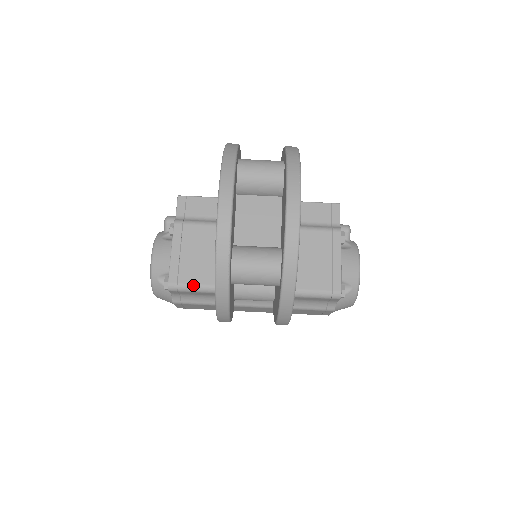
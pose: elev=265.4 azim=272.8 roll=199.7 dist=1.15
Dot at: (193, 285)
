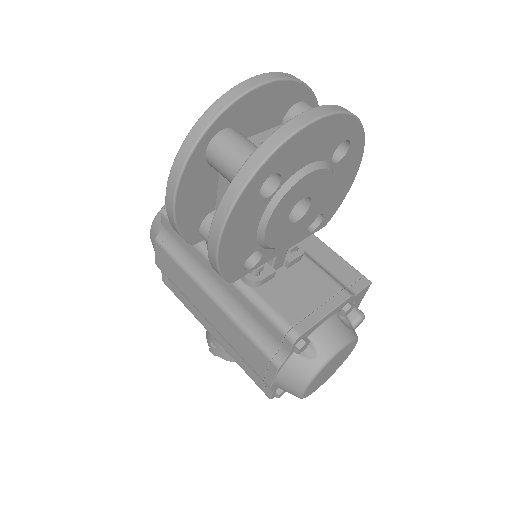
Dot at: occluded
